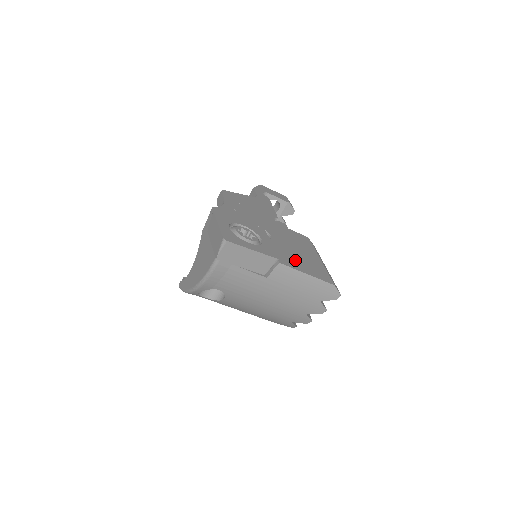
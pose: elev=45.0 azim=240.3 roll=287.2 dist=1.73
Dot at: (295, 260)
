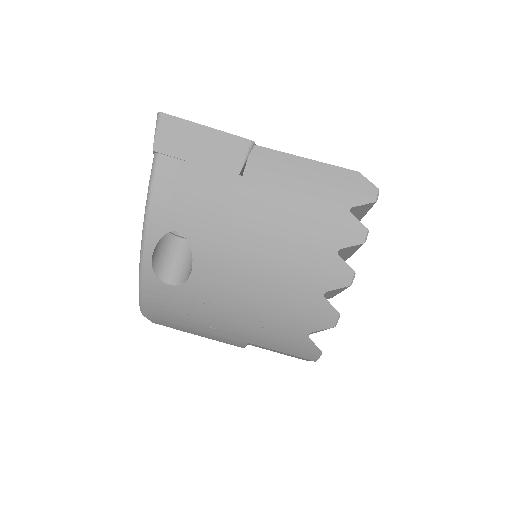
Dot at: occluded
